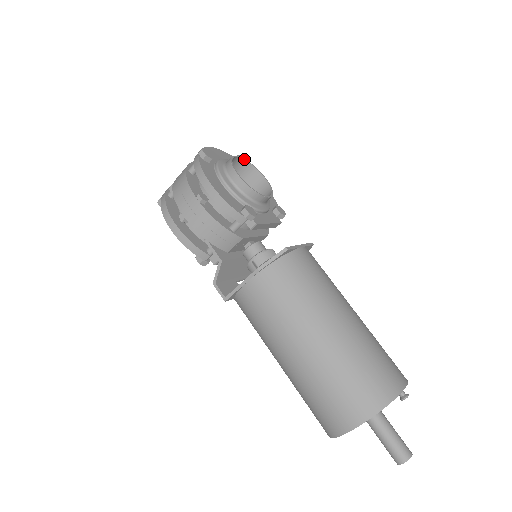
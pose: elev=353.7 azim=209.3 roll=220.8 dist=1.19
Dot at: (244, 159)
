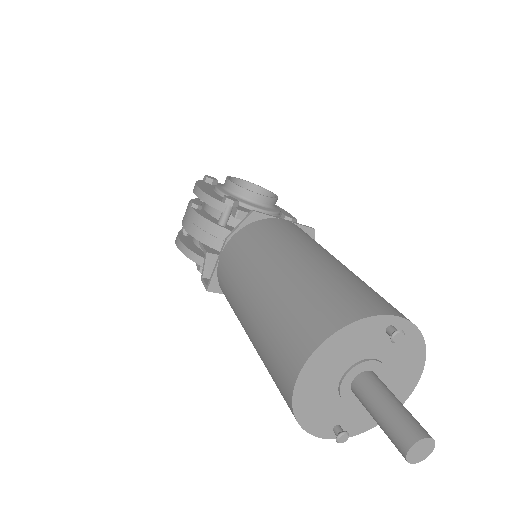
Dot at: occluded
